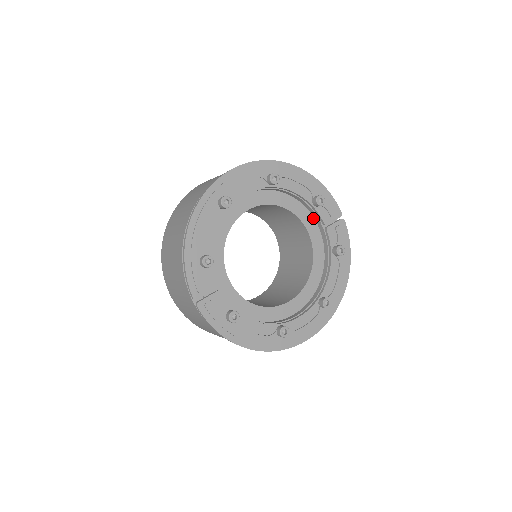
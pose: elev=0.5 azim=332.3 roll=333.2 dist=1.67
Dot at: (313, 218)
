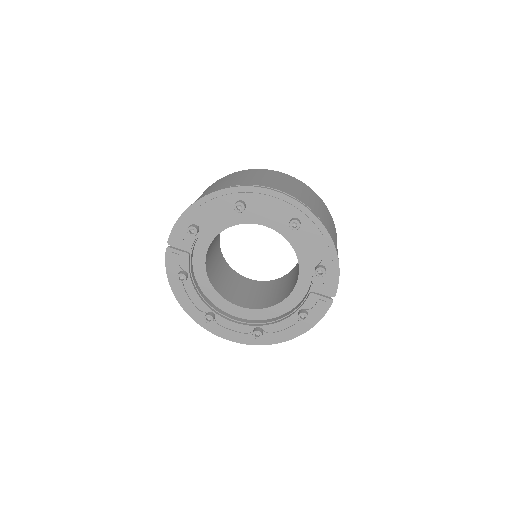
Dot at: (312, 276)
